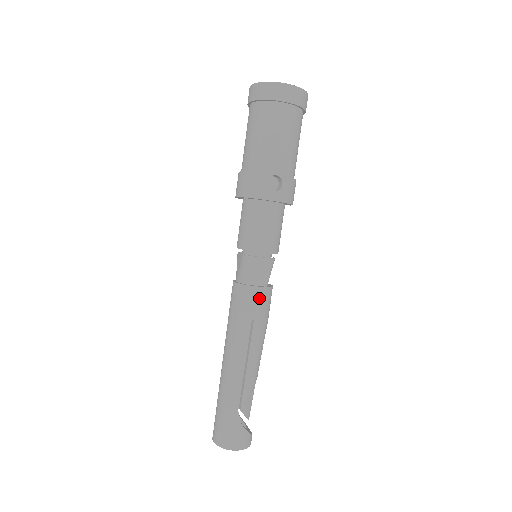
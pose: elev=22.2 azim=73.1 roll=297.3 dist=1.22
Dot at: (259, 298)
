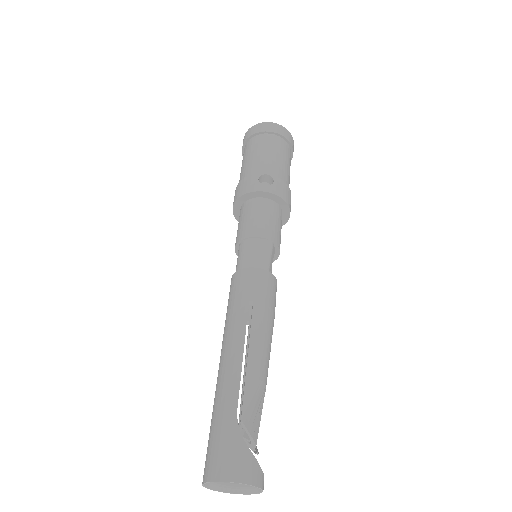
Dot at: (258, 279)
